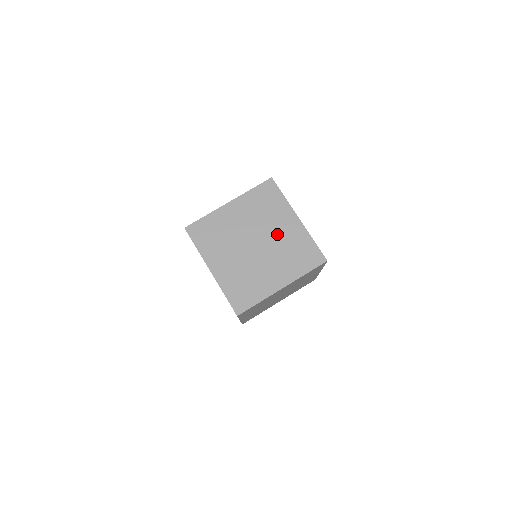
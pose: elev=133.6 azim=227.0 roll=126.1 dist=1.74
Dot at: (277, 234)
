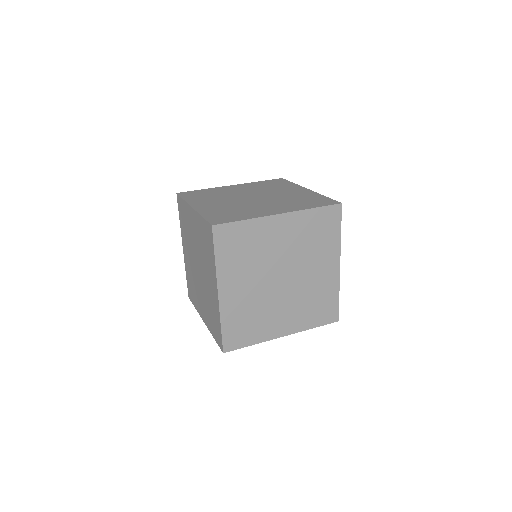
Dot at: (207, 282)
